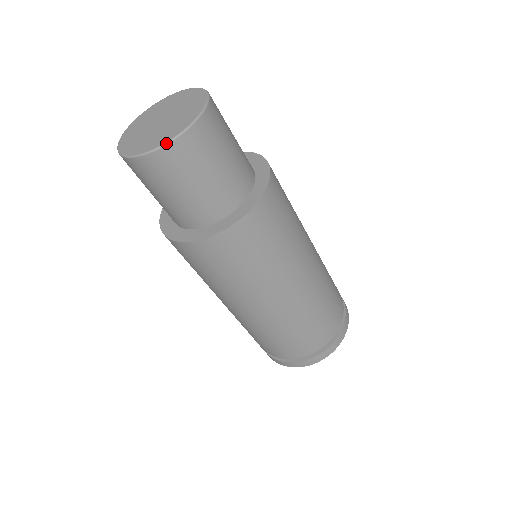
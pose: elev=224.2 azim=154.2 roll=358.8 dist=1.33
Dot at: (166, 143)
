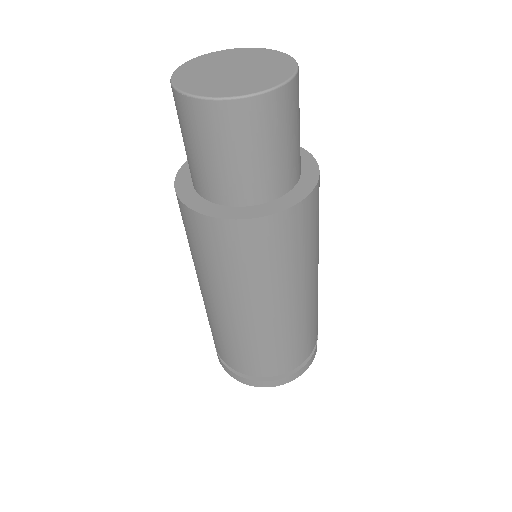
Dot at: (295, 73)
